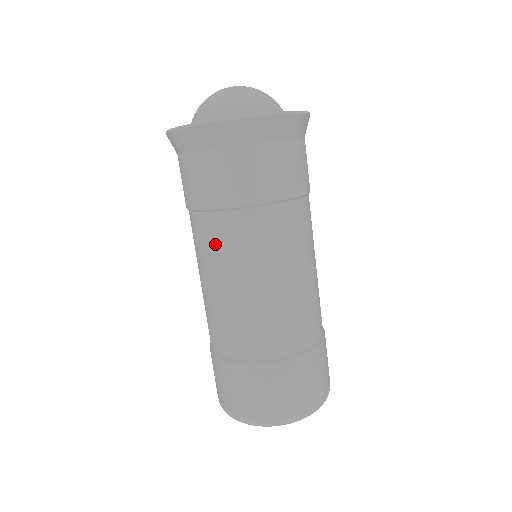
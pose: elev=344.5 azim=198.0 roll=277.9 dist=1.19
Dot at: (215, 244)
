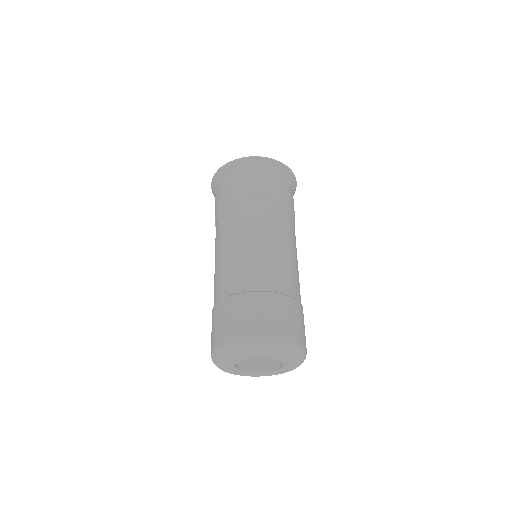
Dot at: occluded
